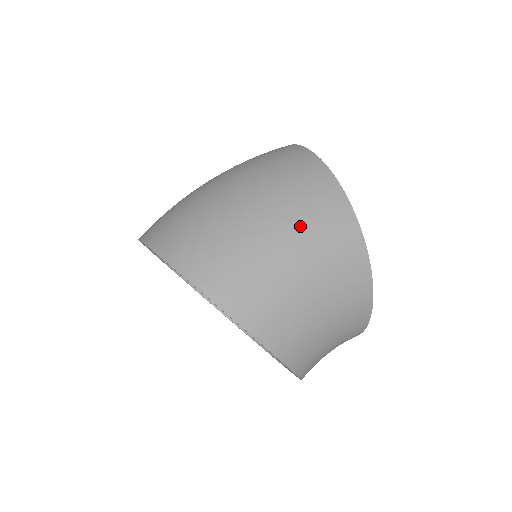
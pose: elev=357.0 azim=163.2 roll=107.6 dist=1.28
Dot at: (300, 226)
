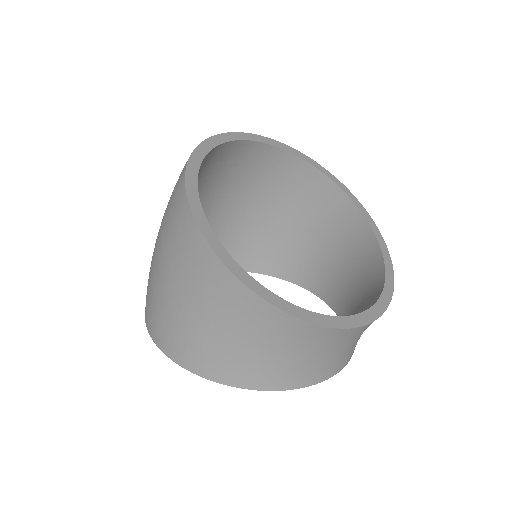
Dot at: (167, 249)
